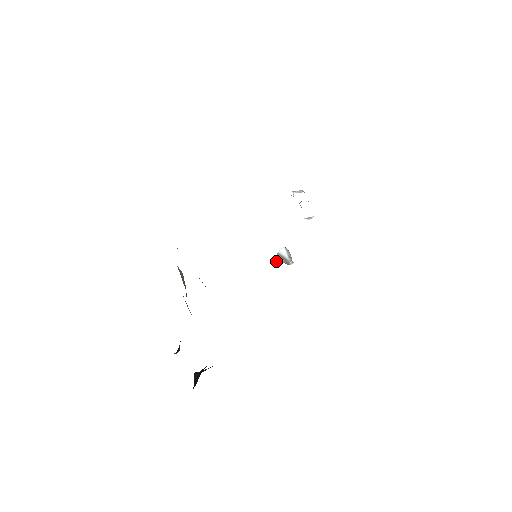
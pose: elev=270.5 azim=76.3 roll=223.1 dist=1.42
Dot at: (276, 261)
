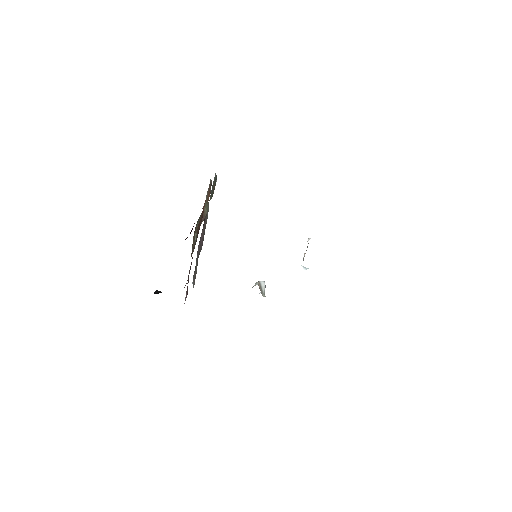
Dot at: (255, 285)
